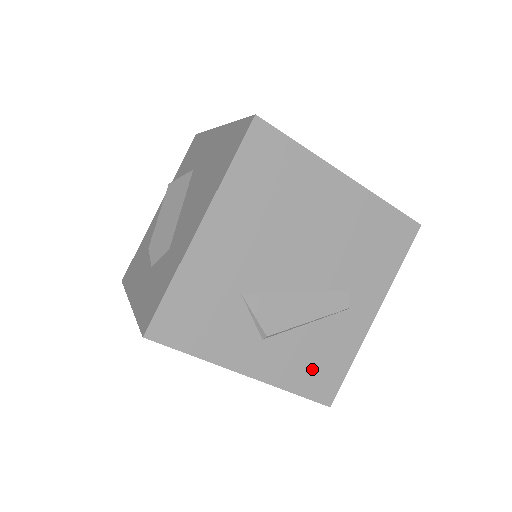
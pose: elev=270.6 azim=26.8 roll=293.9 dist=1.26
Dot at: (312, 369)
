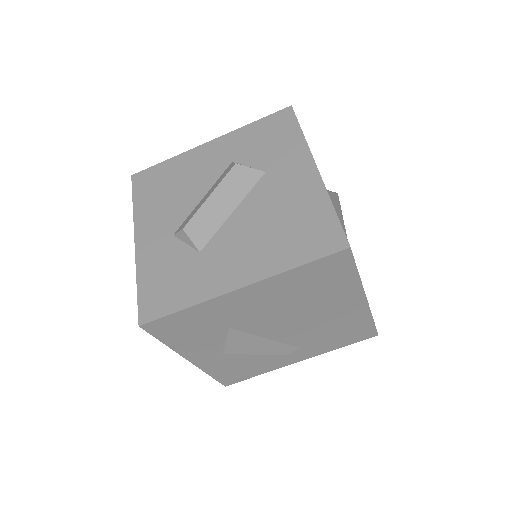
Dot at: (234, 370)
